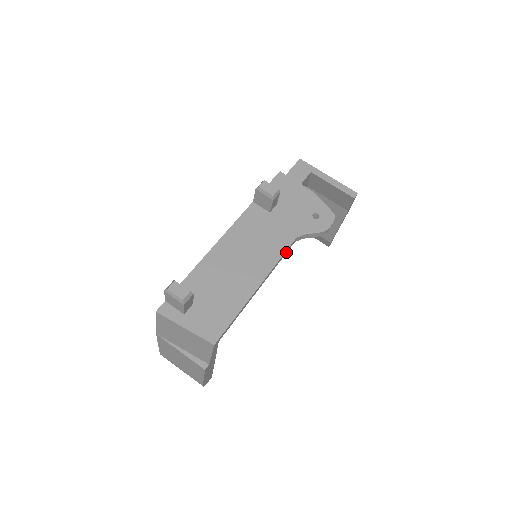
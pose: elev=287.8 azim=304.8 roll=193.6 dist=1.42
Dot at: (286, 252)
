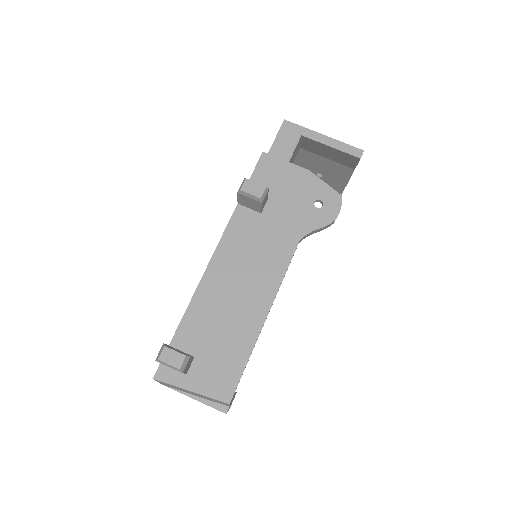
Dot at: occluded
